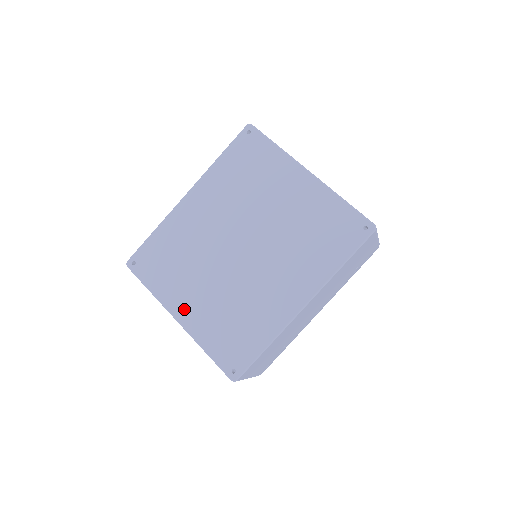
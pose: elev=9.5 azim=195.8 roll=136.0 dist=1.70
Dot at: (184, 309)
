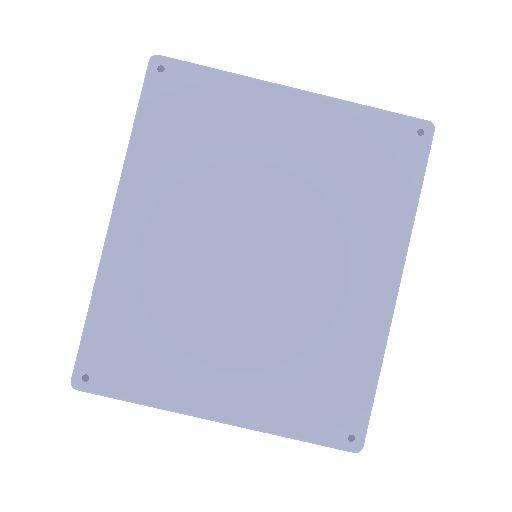
Dot at: (220, 398)
